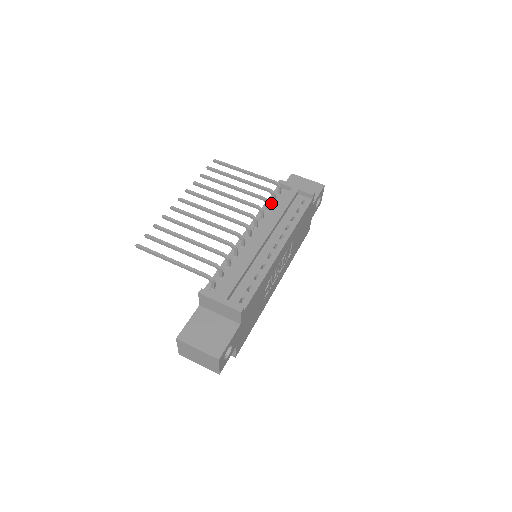
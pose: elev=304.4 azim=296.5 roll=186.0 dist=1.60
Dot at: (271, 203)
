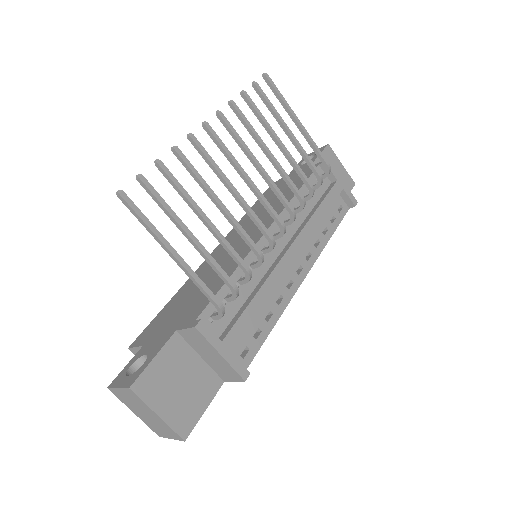
Dot at: (308, 191)
